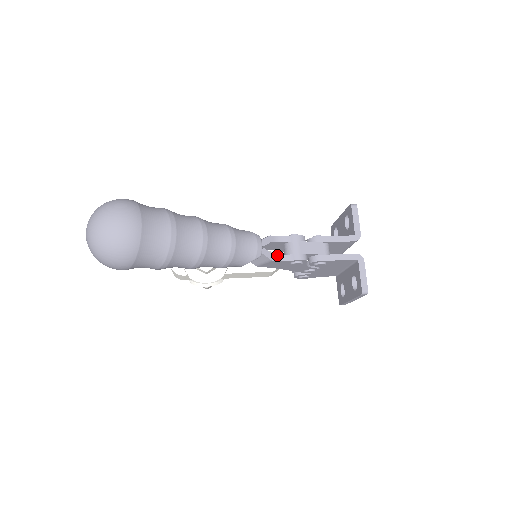
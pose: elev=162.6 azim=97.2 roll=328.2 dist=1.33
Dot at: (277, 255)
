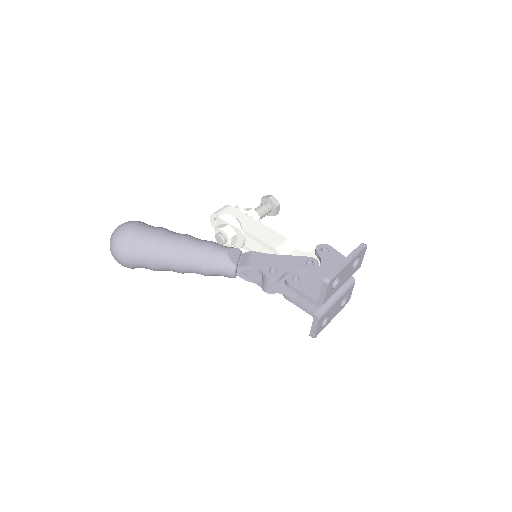
Dot at: (252, 279)
